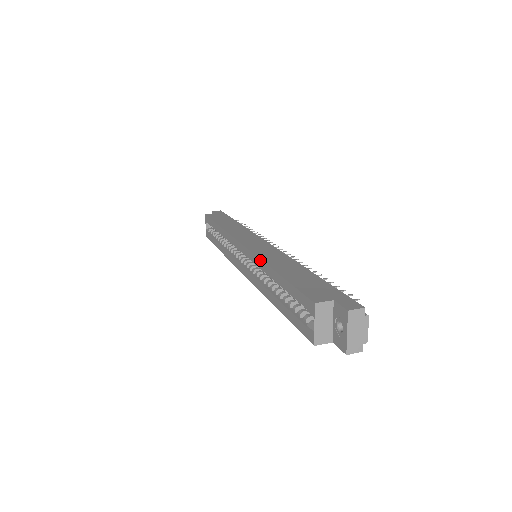
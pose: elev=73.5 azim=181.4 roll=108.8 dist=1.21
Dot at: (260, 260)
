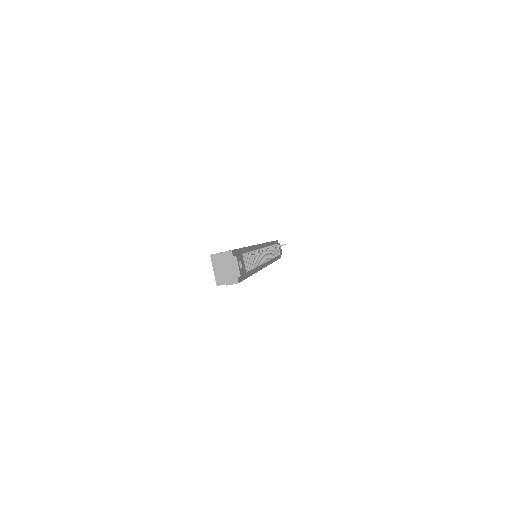
Dot at: occluded
